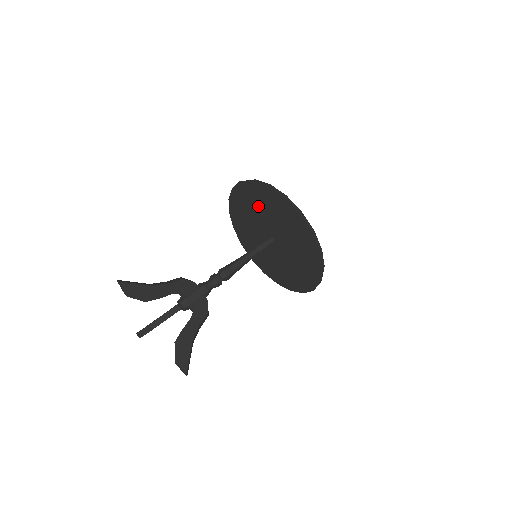
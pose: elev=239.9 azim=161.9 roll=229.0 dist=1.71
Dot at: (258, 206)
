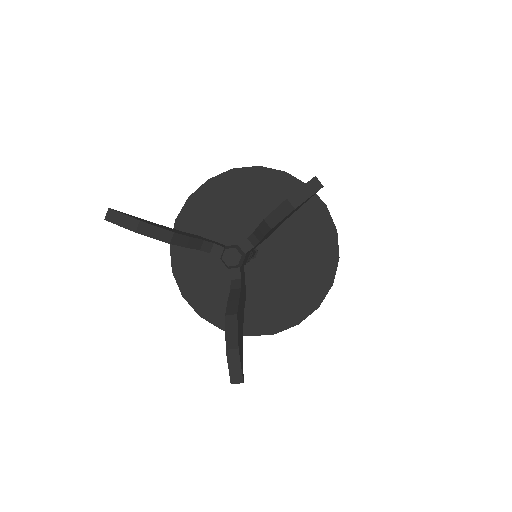
Dot at: occluded
